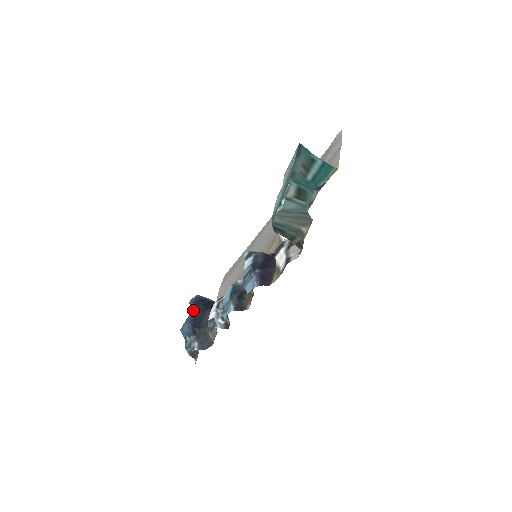
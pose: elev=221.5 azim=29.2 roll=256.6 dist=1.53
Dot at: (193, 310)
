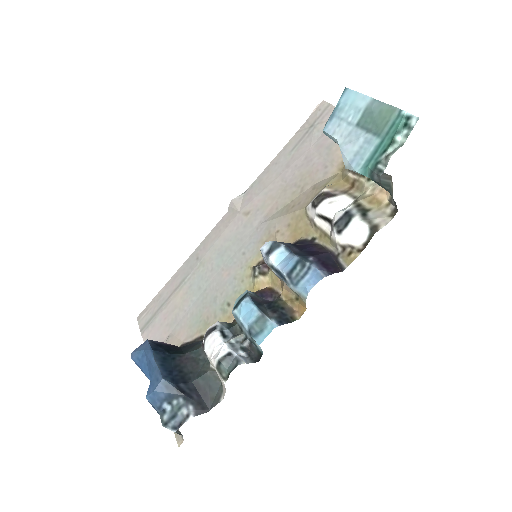
Dot at: (158, 360)
